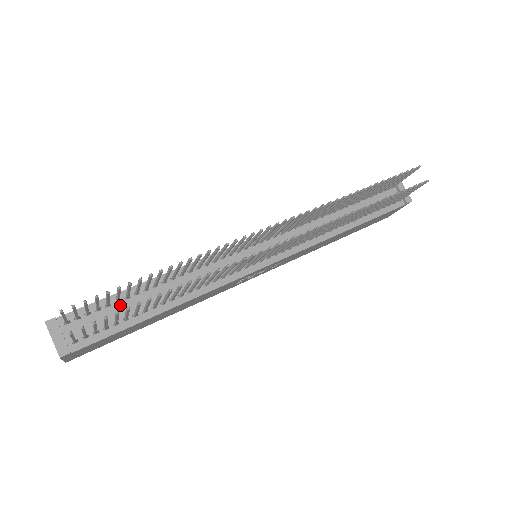
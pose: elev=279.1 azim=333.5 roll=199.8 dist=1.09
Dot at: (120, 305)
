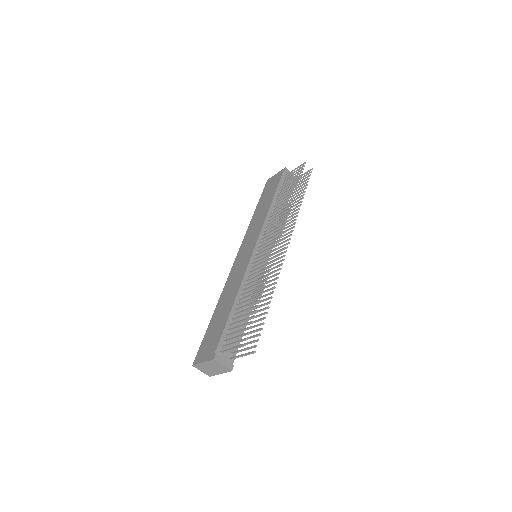
Dot at: (232, 326)
